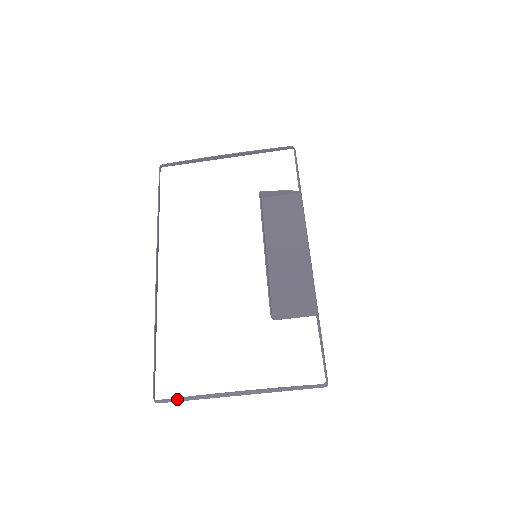
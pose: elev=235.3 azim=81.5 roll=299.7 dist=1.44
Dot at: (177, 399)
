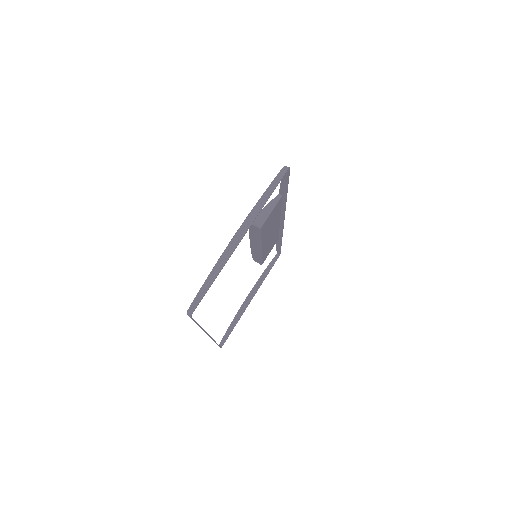
Dot at: (201, 290)
